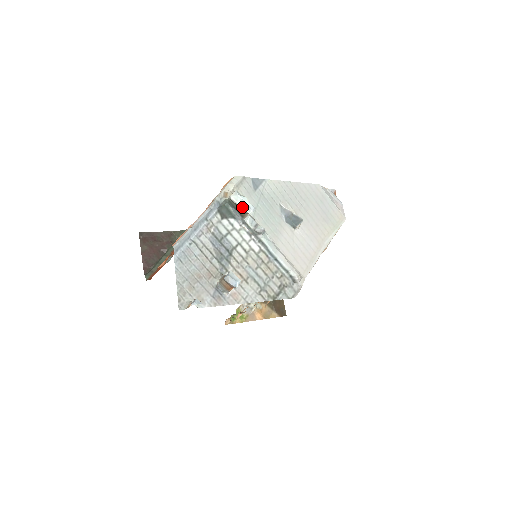
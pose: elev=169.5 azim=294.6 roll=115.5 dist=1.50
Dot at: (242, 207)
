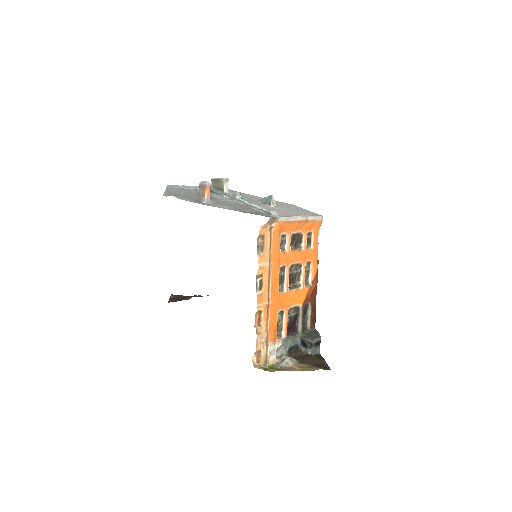
Dot at: (219, 179)
